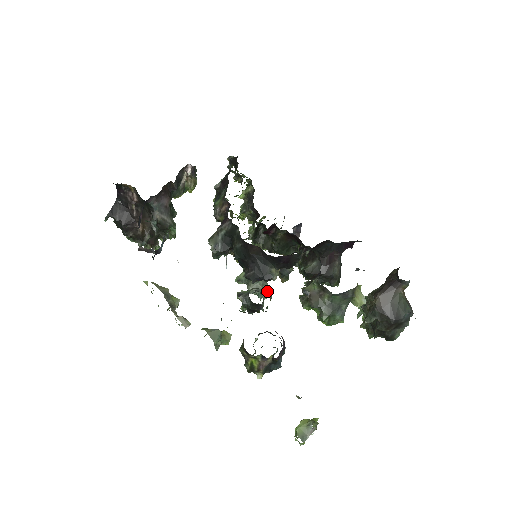
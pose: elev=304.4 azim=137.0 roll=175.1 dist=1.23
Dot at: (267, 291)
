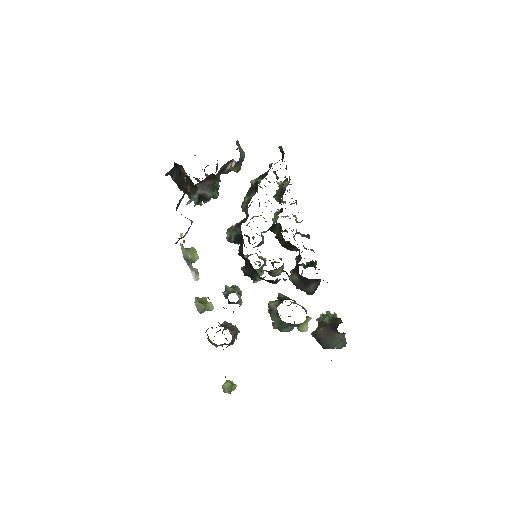
Dot at: occluded
